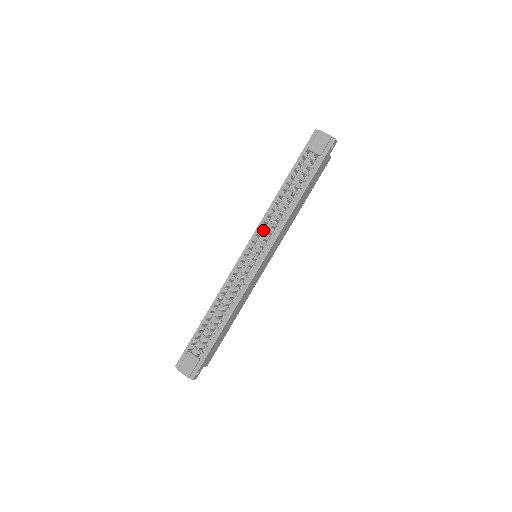
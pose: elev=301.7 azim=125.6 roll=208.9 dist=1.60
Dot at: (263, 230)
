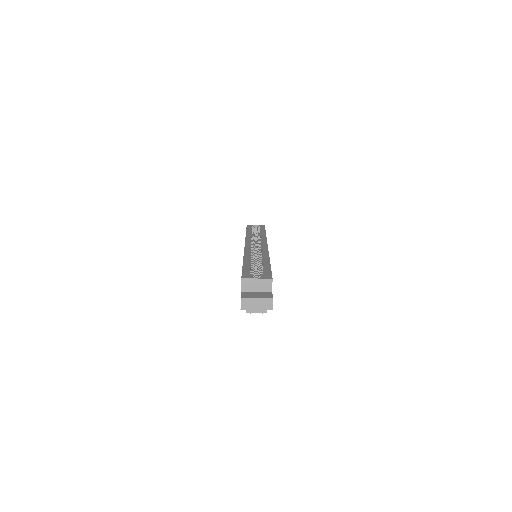
Dot at: occluded
